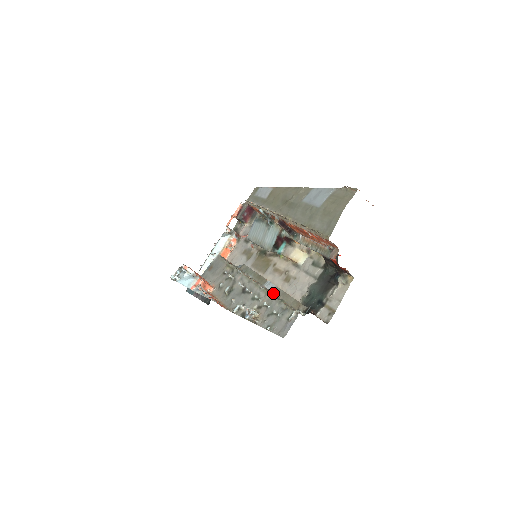
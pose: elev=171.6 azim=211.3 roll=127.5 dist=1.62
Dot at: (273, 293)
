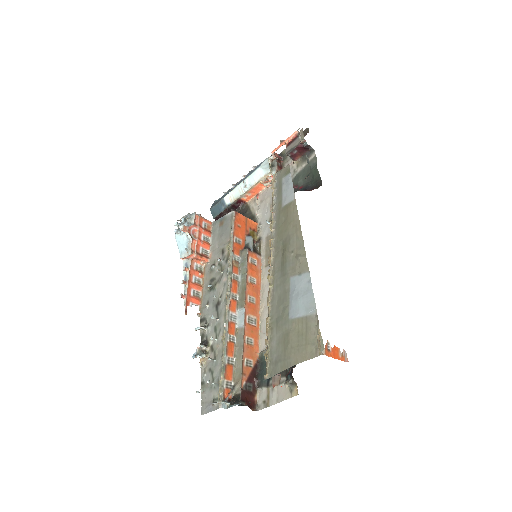
Dot at: (225, 349)
